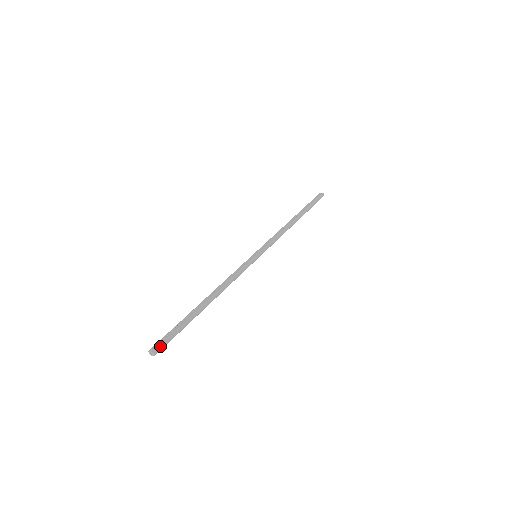
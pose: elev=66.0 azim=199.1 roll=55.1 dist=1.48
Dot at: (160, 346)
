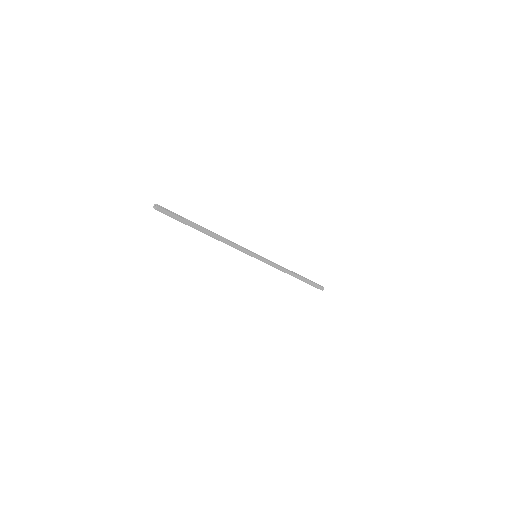
Dot at: (164, 210)
